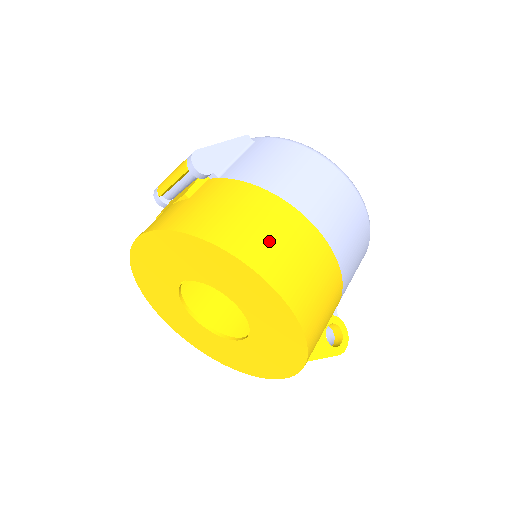
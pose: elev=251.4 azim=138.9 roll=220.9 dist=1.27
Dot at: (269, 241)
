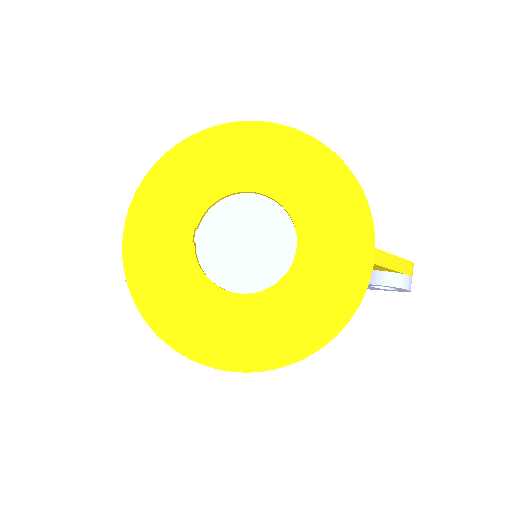
Dot at: occluded
